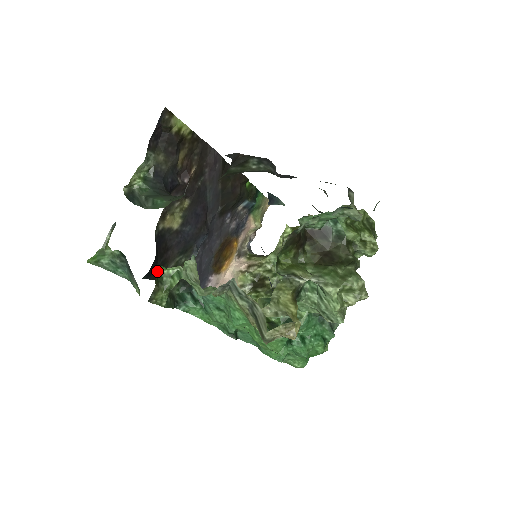
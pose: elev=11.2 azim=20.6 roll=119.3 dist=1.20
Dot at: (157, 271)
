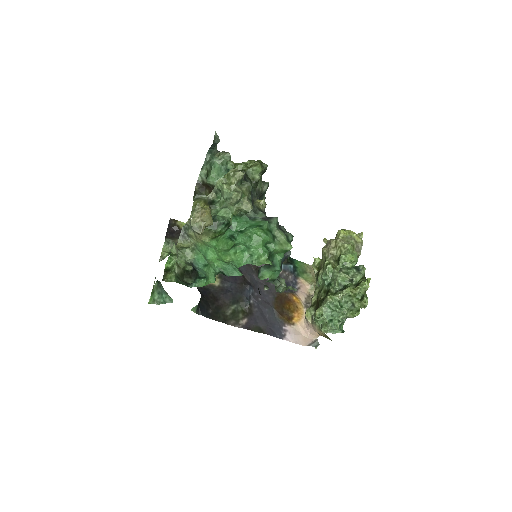
Dot at: (165, 267)
